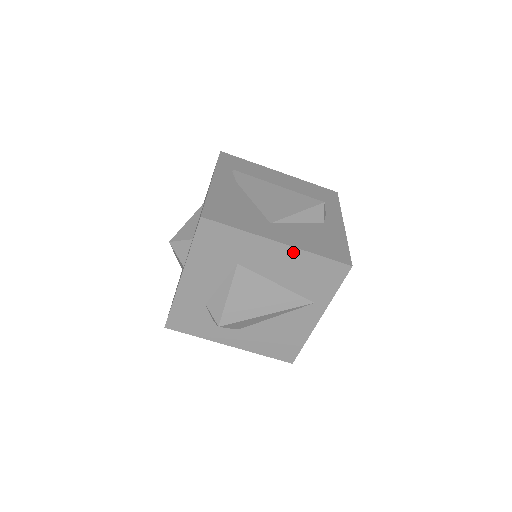
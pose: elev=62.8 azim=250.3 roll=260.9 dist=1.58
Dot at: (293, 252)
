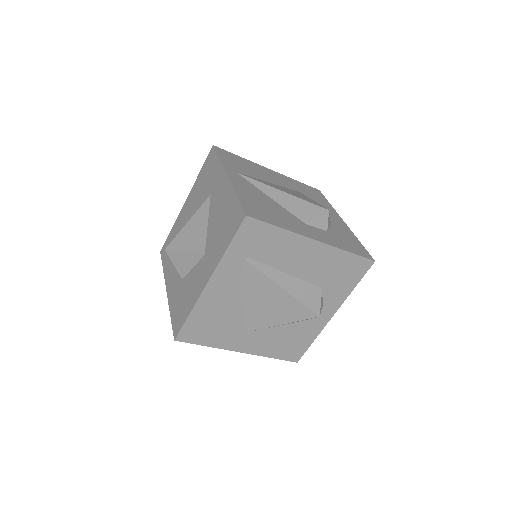
Dot at: occluded
